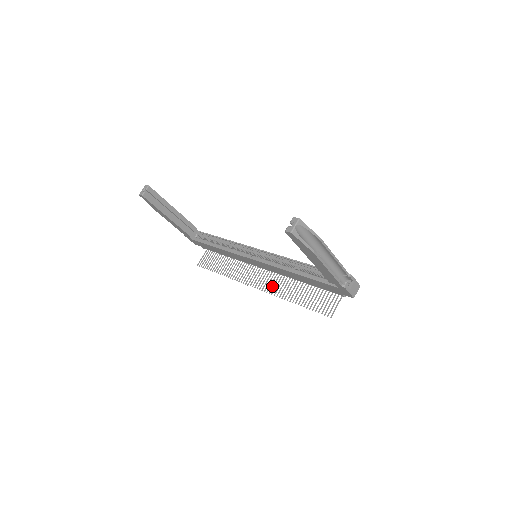
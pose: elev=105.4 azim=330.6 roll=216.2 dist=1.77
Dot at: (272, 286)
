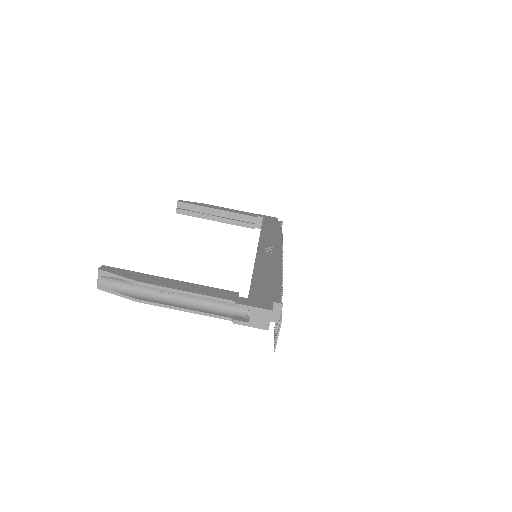
Dot at: occluded
